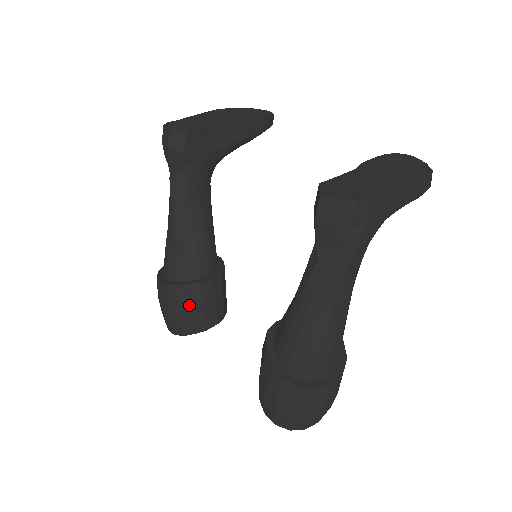
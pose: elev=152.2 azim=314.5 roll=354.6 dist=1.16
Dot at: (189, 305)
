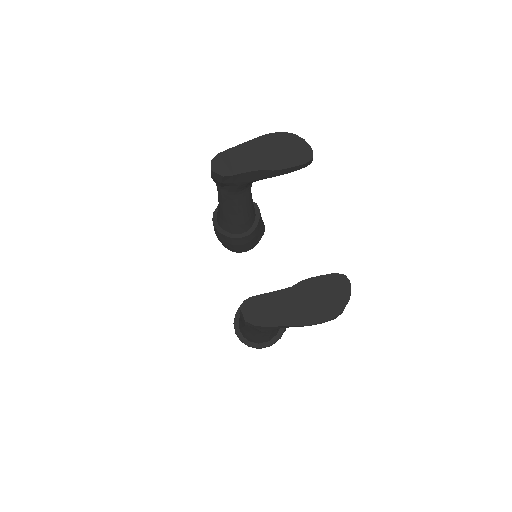
Dot at: (225, 242)
